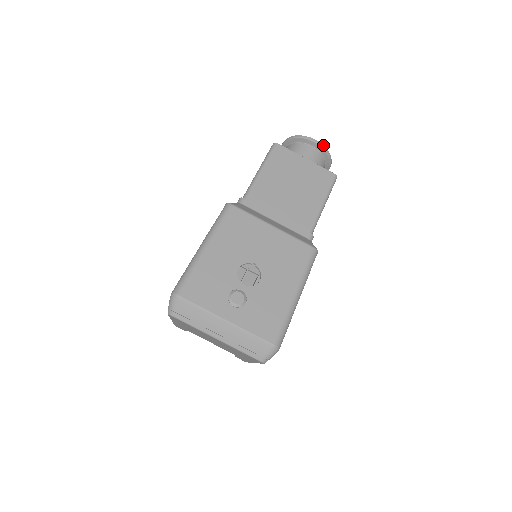
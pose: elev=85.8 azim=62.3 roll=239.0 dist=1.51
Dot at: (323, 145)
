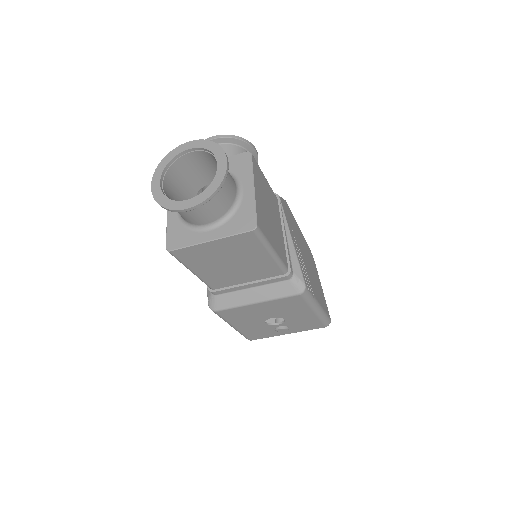
Dot at: (201, 203)
